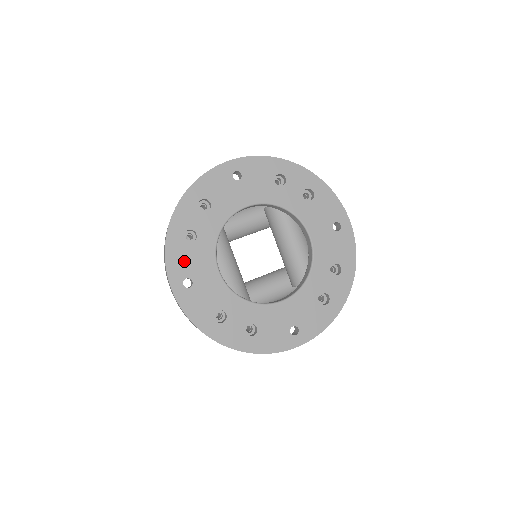
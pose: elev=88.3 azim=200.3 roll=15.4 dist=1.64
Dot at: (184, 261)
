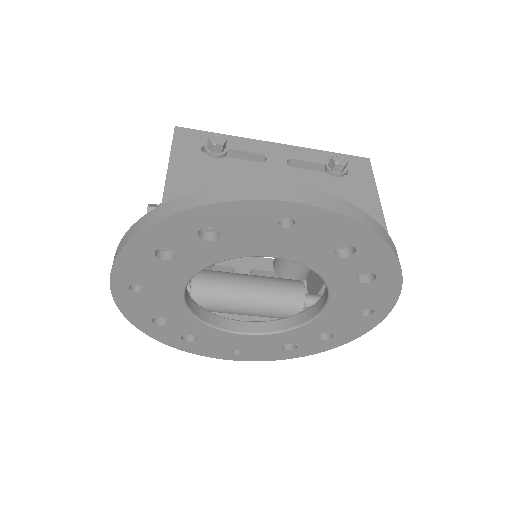
Dot at: (212, 348)
